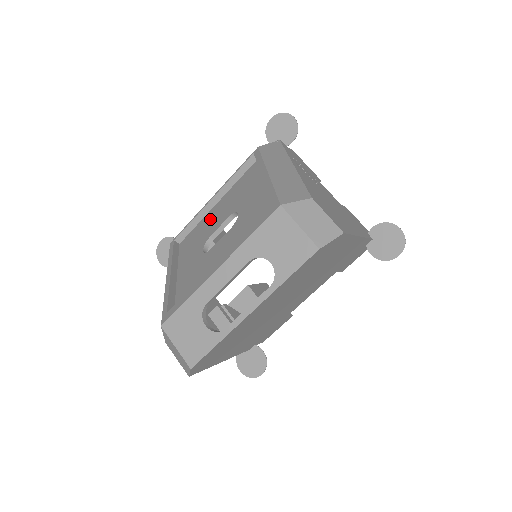
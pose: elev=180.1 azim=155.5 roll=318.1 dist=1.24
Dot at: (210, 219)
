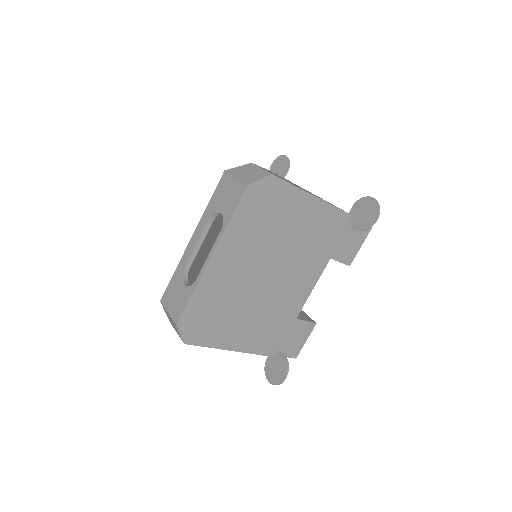
Dot at: occluded
